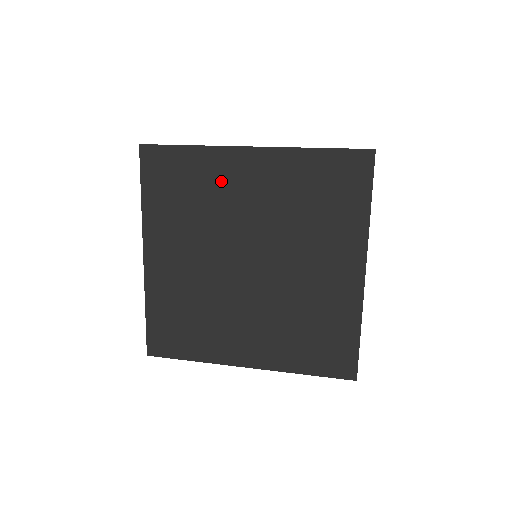
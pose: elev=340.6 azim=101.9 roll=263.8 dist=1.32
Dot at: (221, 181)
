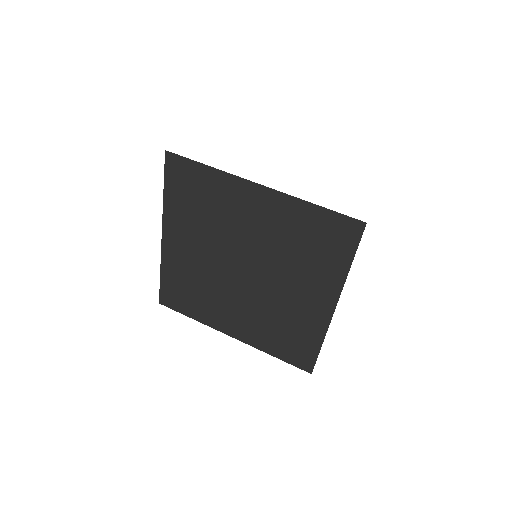
Dot at: (230, 203)
